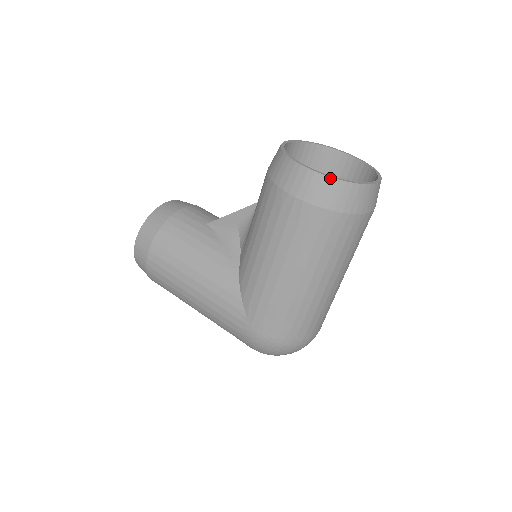
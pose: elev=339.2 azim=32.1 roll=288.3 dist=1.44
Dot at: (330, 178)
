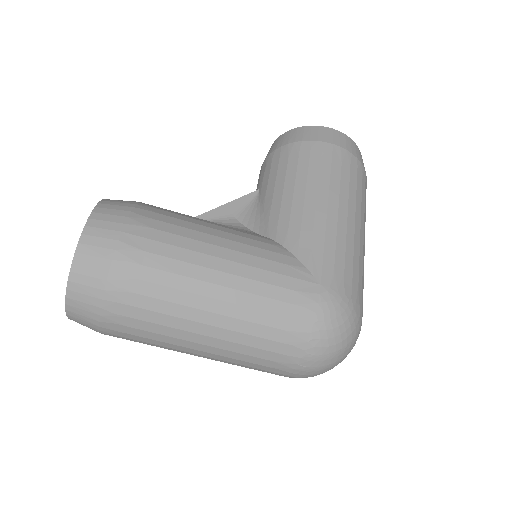
Dot at: (350, 138)
